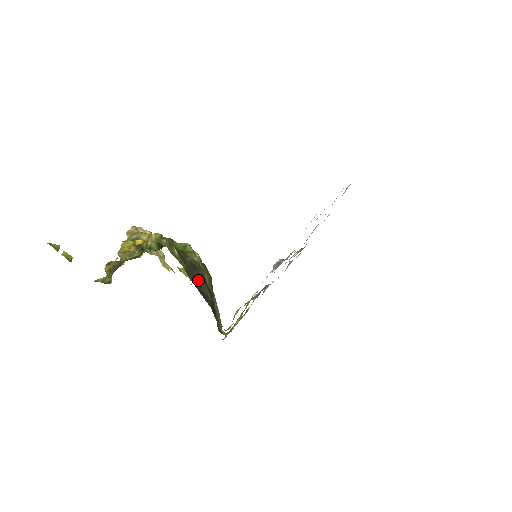
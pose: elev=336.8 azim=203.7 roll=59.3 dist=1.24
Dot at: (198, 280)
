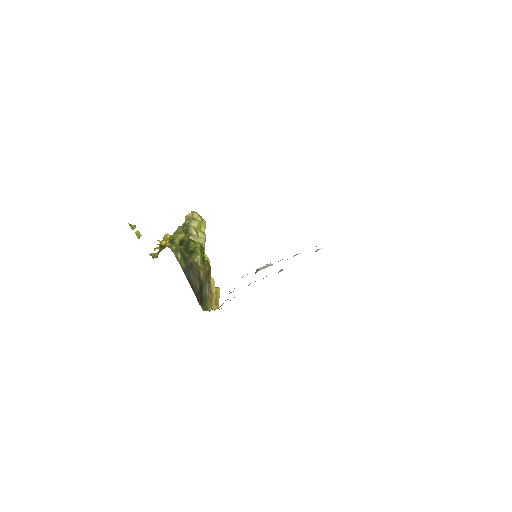
Dot at: (192, 276)
